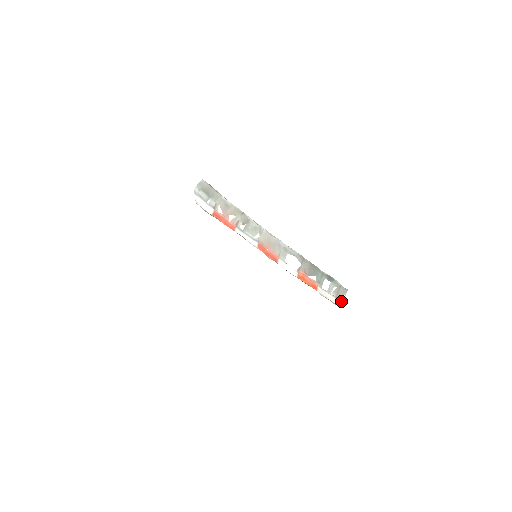
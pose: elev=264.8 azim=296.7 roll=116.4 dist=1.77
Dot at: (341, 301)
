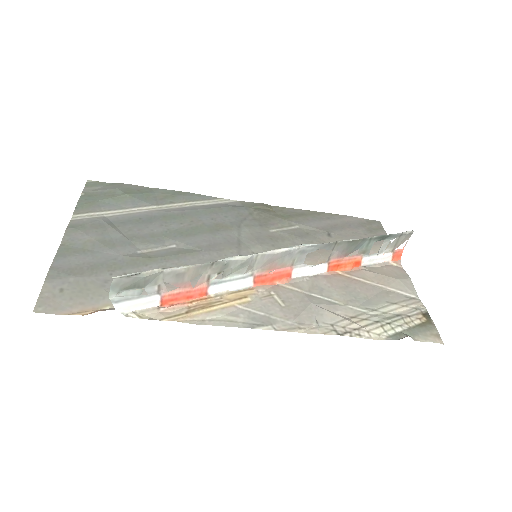
Dot at: (401, 249)
